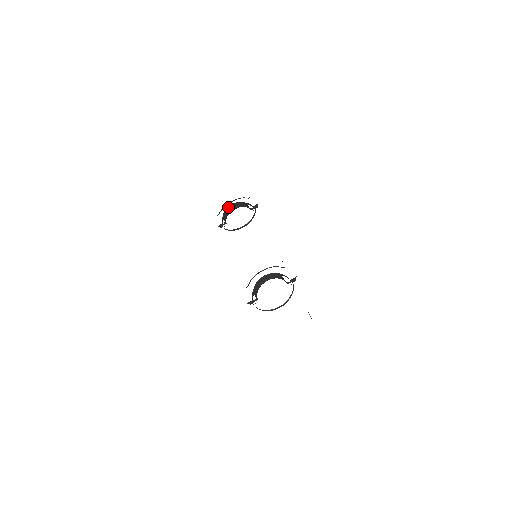
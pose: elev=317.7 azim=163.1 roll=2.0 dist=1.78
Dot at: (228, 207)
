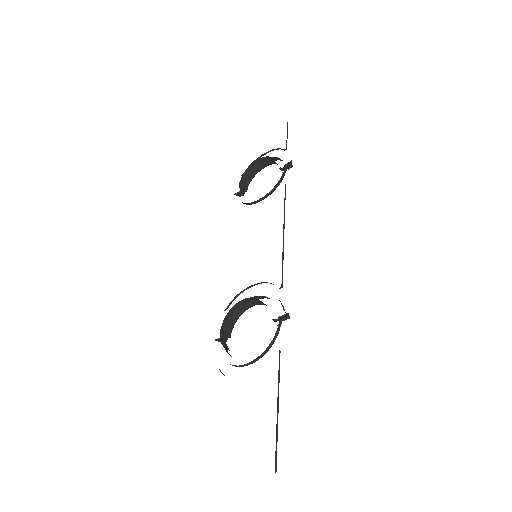
Dot at: (252, 164)
